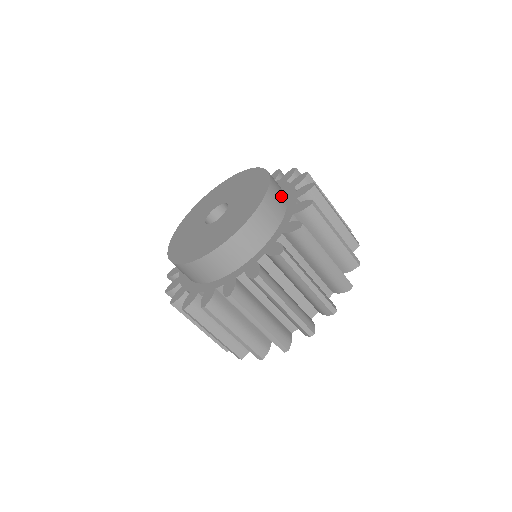
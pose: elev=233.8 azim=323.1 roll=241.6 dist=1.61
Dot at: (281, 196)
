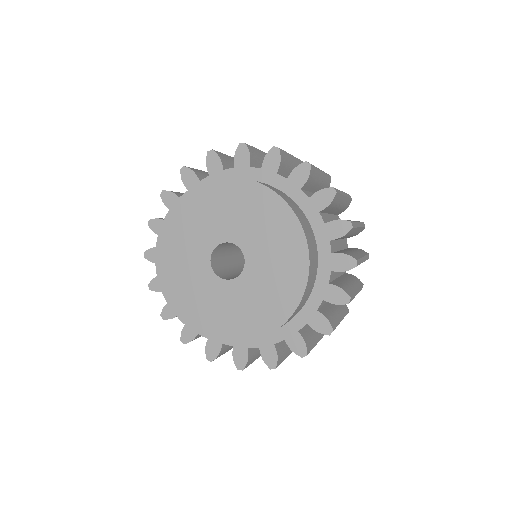
Dot at: (293, 316)
